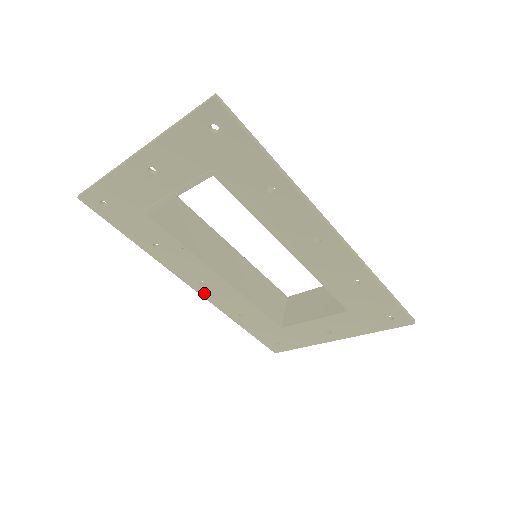
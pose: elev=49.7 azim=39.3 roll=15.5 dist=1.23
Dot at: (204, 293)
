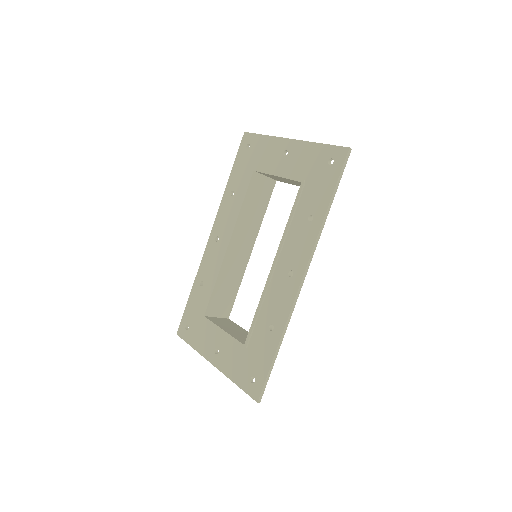
Dot at: (209, 246)
